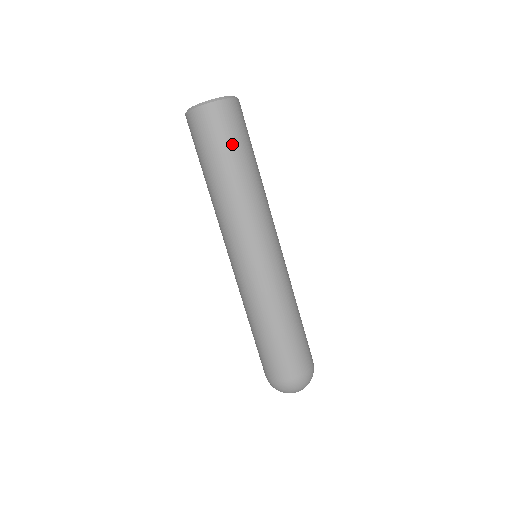
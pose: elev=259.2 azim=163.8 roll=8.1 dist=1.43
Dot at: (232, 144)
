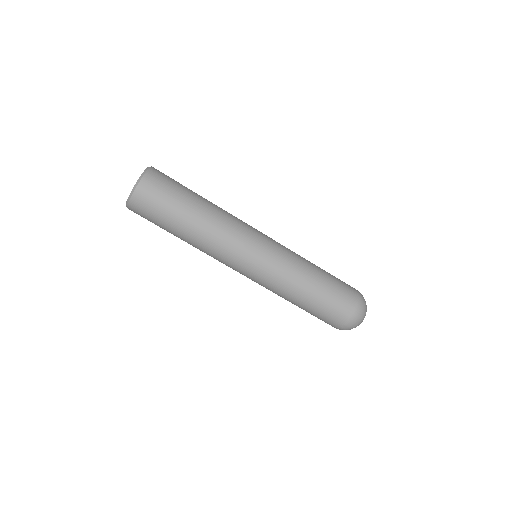
Dot at: (162, 222)
